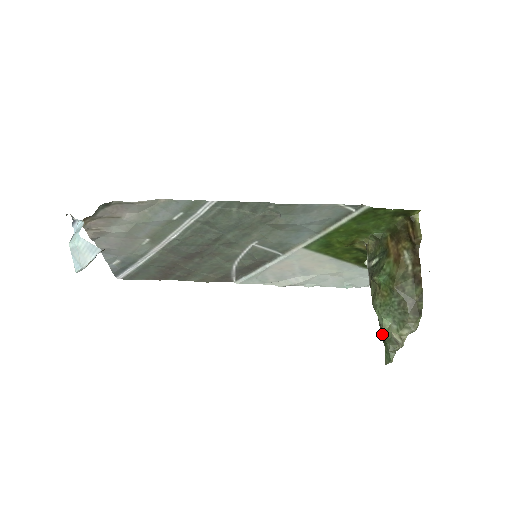
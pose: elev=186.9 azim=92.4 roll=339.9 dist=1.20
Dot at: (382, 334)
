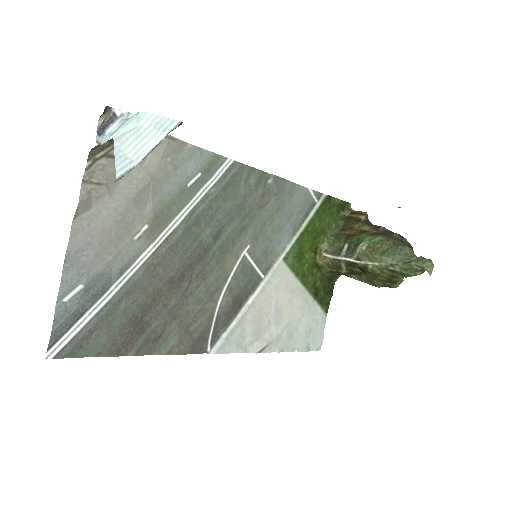
Dot at: (404, 268)
